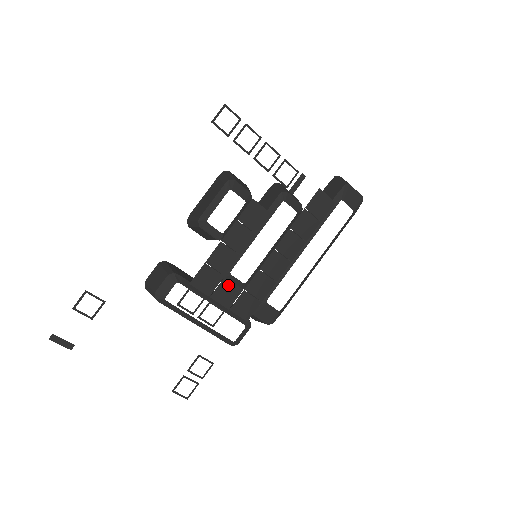
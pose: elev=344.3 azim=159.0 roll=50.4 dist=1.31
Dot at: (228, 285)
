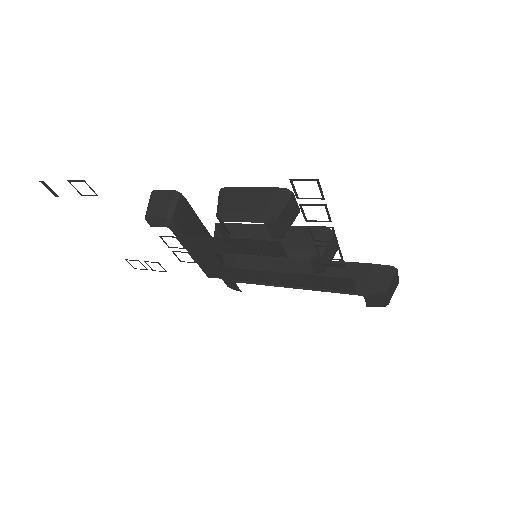
Dot at: (211, 257)
